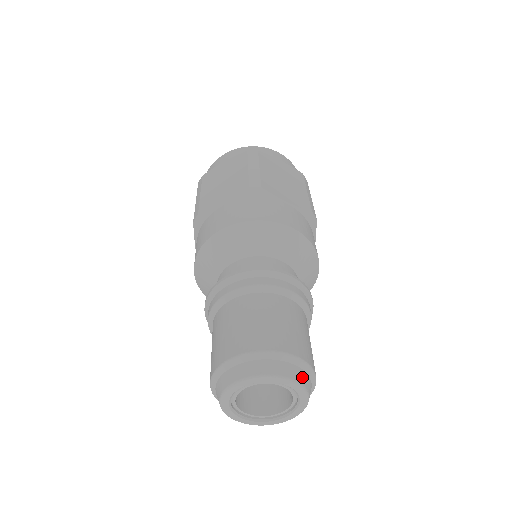
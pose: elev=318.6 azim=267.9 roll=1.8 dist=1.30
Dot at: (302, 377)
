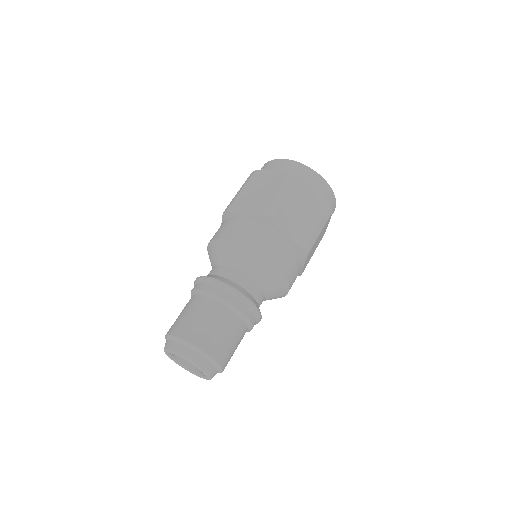
Dot at: (208, 367)
